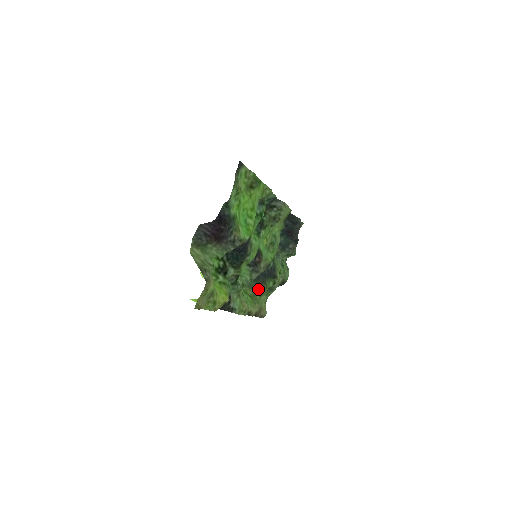
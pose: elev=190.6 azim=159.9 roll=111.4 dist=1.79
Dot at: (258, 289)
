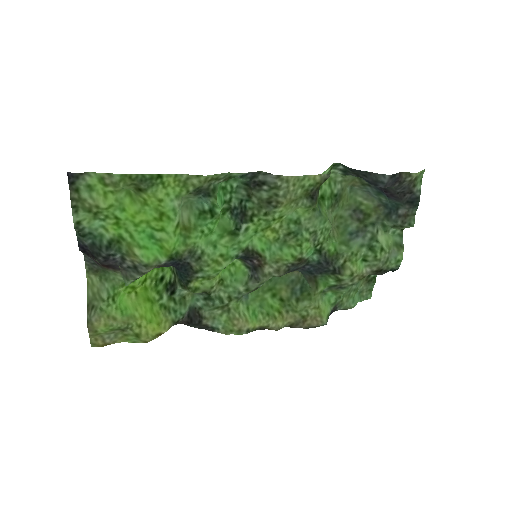
Dot at: (304, 288)
